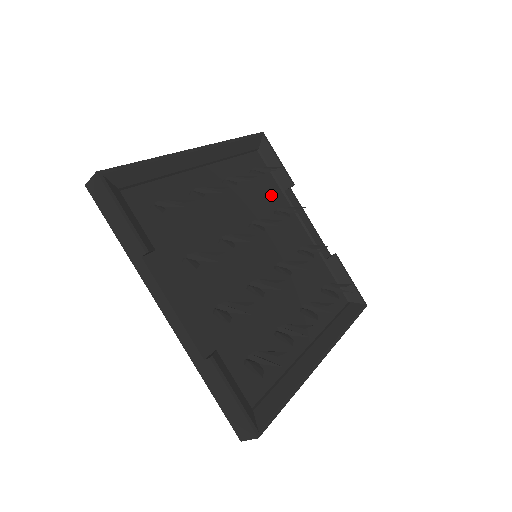
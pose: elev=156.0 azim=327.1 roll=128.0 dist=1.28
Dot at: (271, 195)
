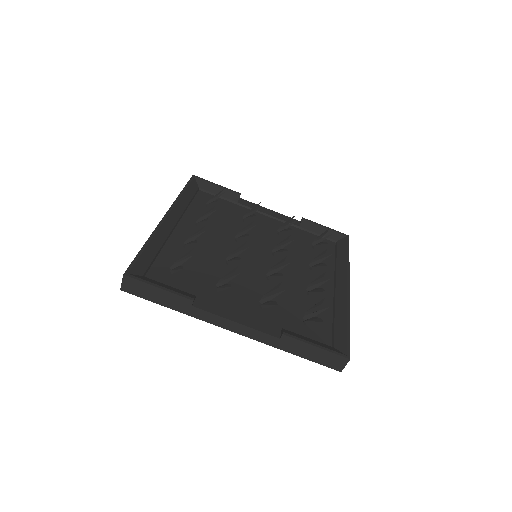
Dot at: (232, 212)
